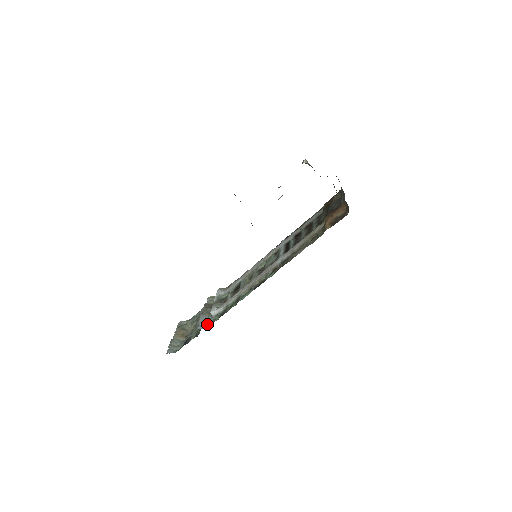
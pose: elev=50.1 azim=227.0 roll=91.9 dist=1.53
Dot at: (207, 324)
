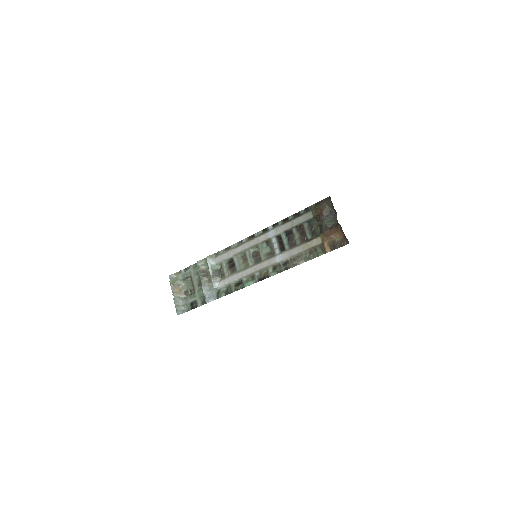
Dot at: (212, 296)
